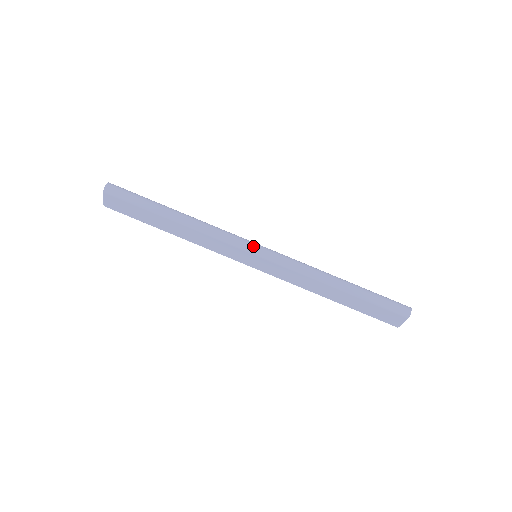
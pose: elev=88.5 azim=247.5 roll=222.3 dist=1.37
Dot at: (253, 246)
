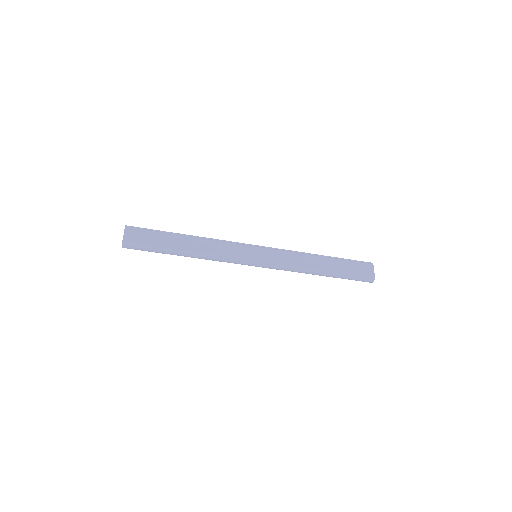
Dot at: occluded
